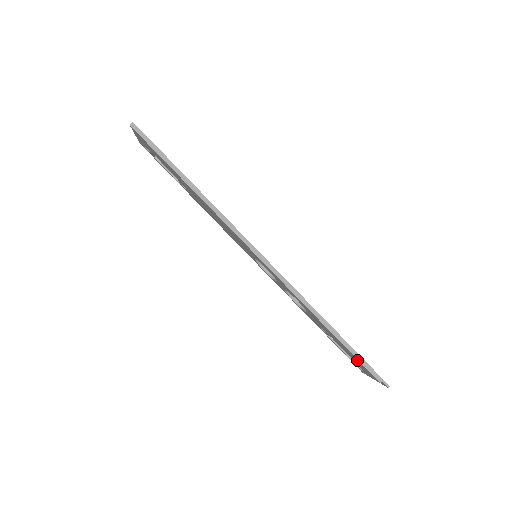
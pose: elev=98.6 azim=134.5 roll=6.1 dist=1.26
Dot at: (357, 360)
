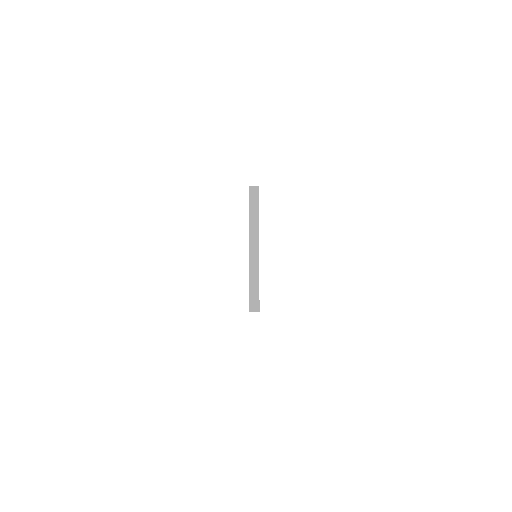
Dot at: occluded
